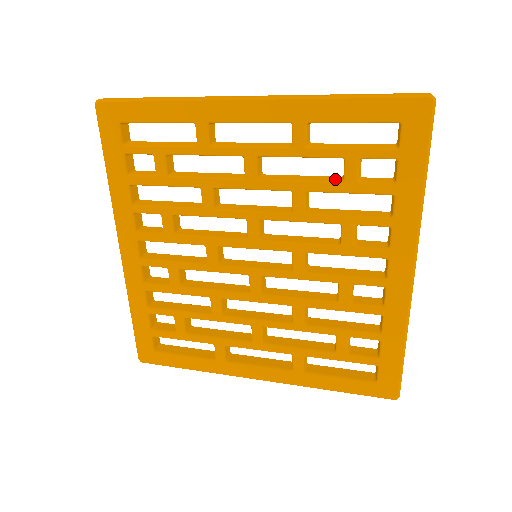
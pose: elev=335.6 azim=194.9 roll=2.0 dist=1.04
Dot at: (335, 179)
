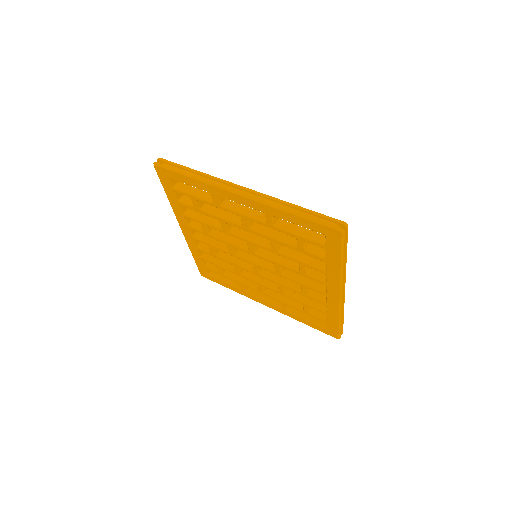
Dot at: (294, 242)
